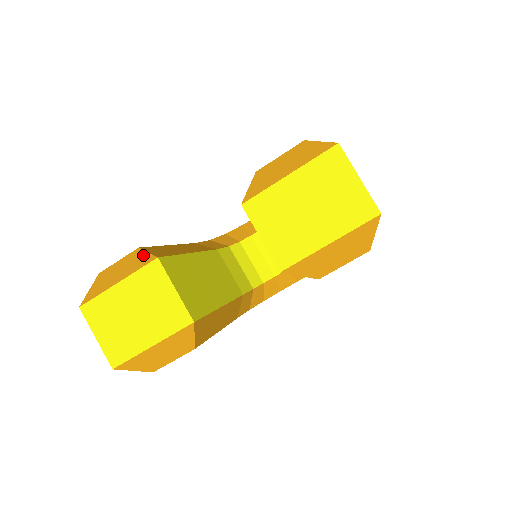
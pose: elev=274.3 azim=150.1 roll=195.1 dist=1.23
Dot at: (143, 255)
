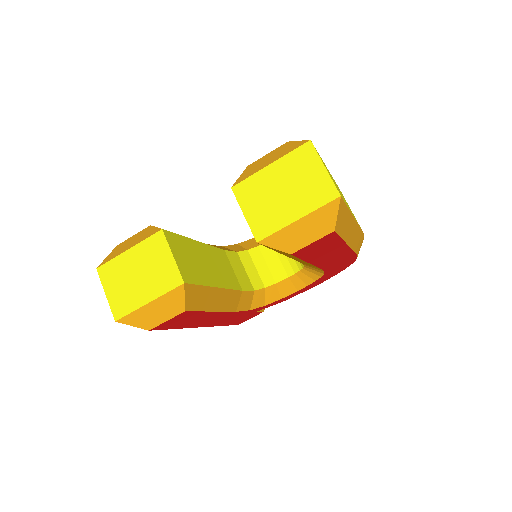
Dot at: (152, 229)
